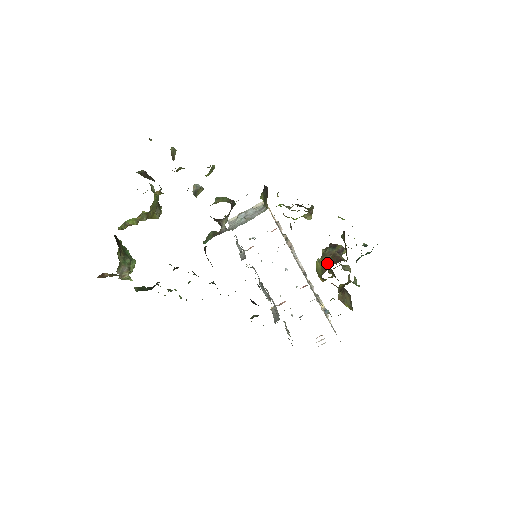
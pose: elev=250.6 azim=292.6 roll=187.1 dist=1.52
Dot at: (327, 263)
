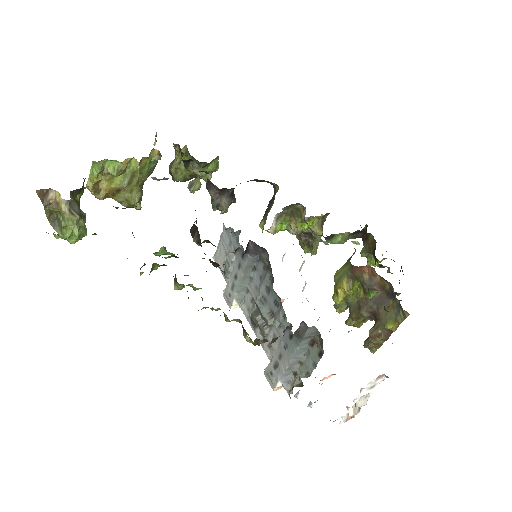
Dot at: occluded
